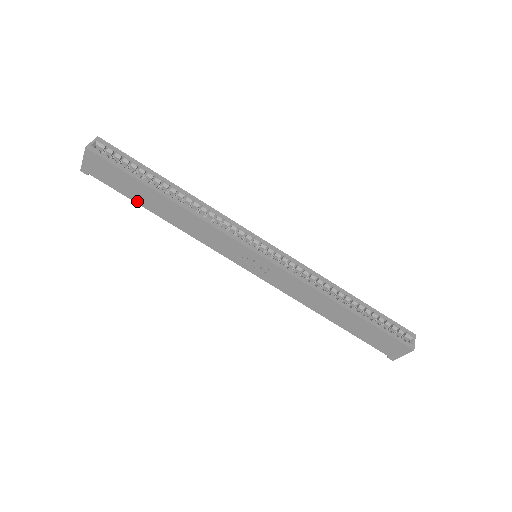
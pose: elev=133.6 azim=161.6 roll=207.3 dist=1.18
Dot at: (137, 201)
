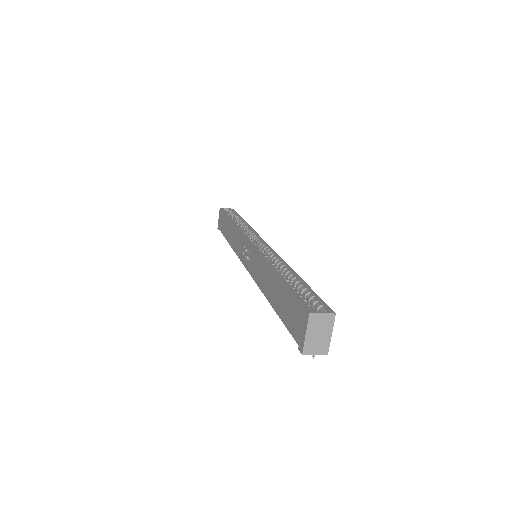
Dot at: (225, 236)
